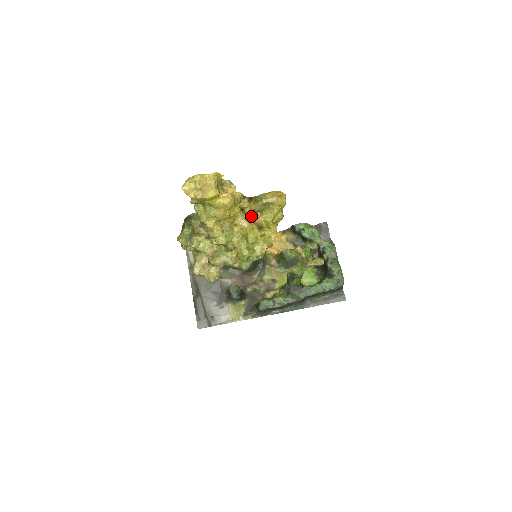
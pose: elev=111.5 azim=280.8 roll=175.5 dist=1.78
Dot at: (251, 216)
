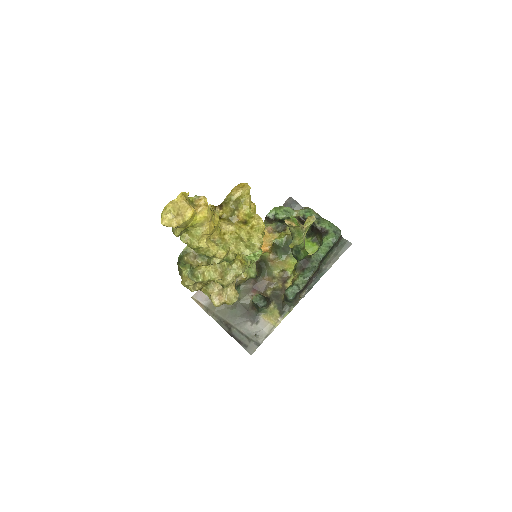
Dot at: (231, 219)
